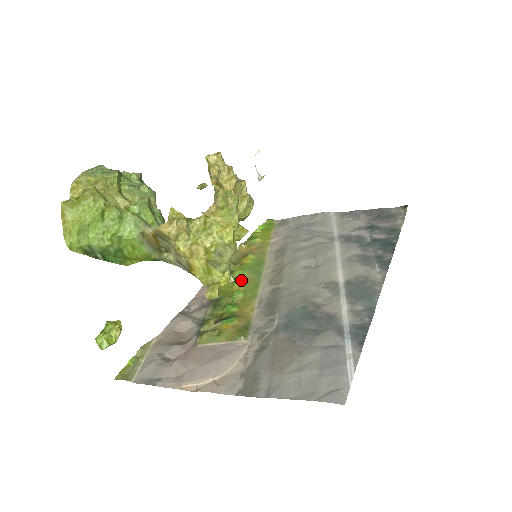
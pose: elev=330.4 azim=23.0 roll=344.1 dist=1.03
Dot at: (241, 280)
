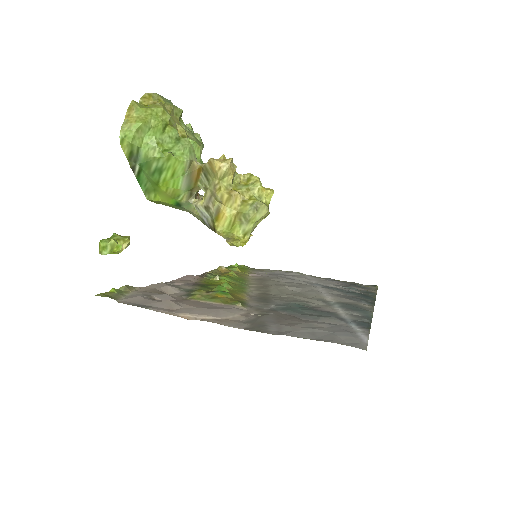
Dot at: (227, 281)
